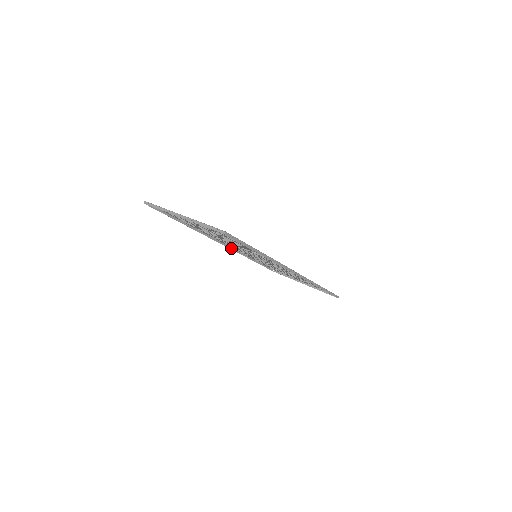
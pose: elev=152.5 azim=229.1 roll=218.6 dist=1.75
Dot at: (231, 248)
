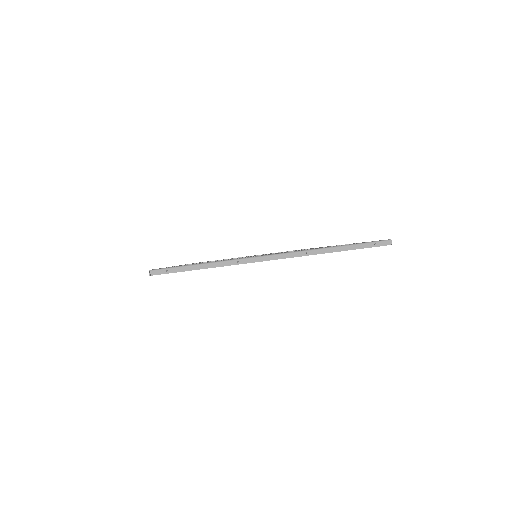
Dot at: occluded
